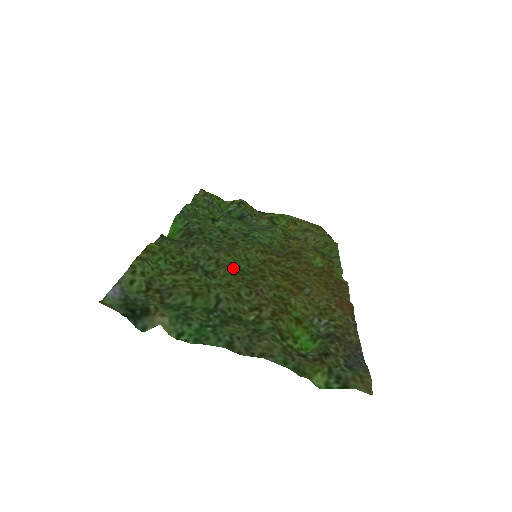
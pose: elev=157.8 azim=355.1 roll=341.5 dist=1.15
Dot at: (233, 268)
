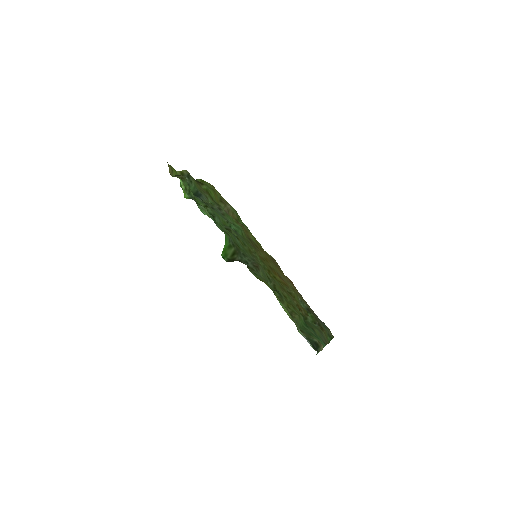
Dot at: occluded
